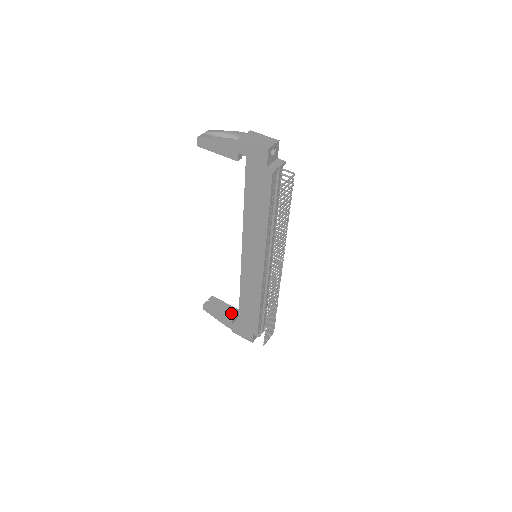
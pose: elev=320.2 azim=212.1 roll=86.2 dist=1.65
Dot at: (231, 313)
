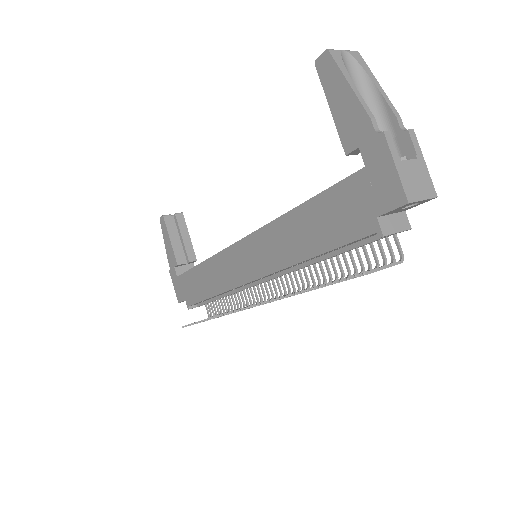
Dot at: (185, 253)
